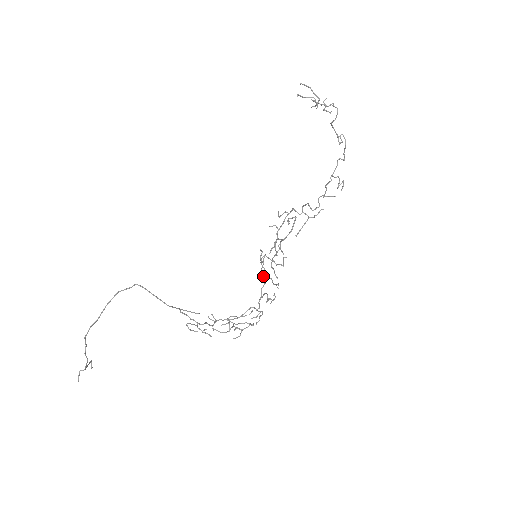
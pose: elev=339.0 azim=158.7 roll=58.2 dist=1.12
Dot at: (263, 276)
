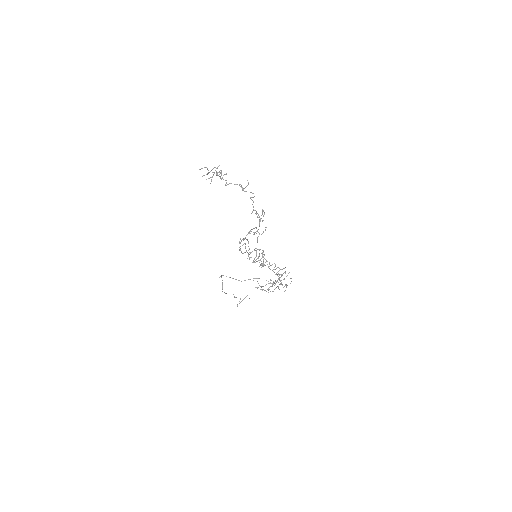
Dot at: (269, 264)
